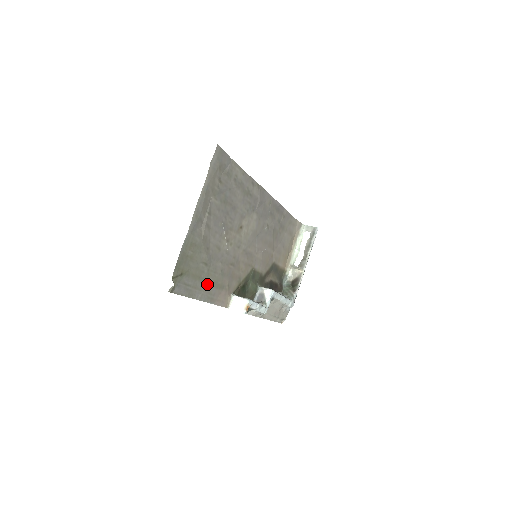
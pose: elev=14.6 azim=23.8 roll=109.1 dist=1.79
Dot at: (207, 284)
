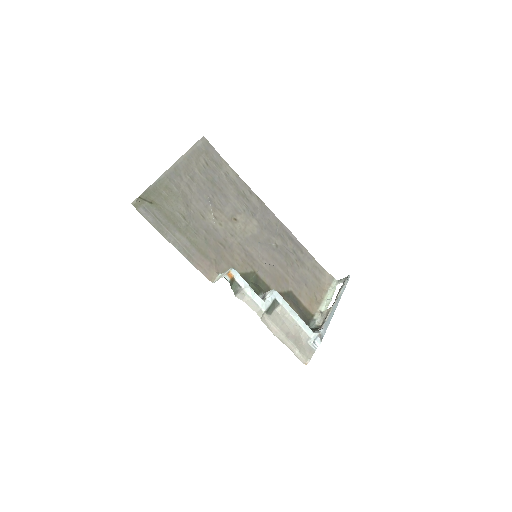
Dot at: (184, 237)
